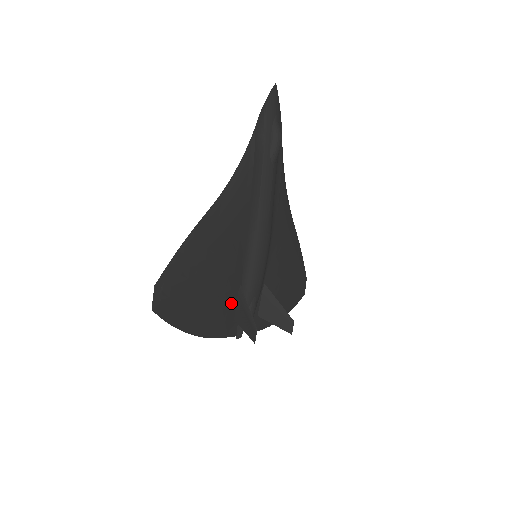
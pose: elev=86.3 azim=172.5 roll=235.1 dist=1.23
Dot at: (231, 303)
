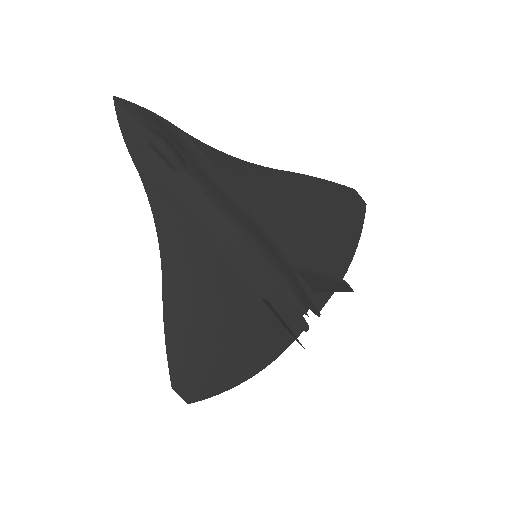
Dot at: (267, 319)
